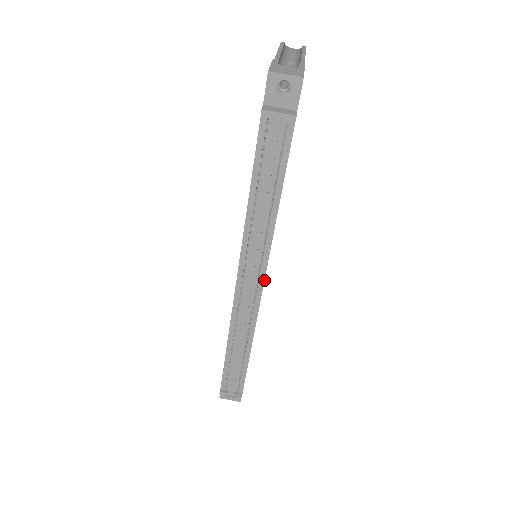
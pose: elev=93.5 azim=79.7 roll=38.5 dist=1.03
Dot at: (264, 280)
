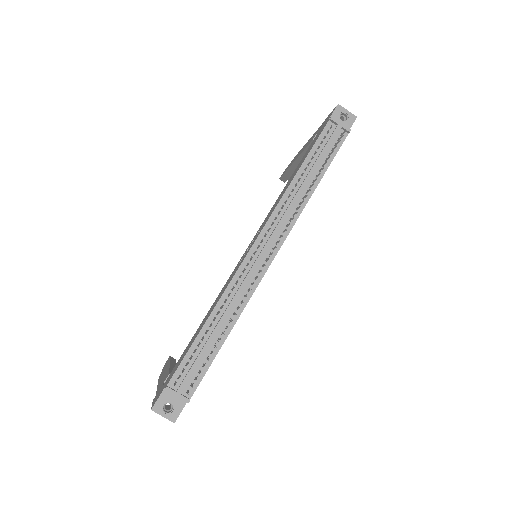
Dot at: occluded
